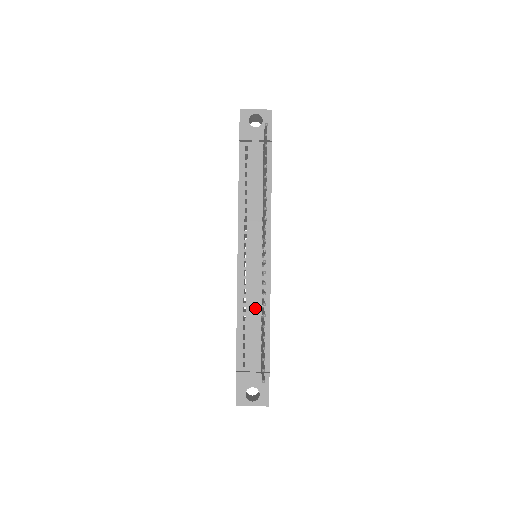
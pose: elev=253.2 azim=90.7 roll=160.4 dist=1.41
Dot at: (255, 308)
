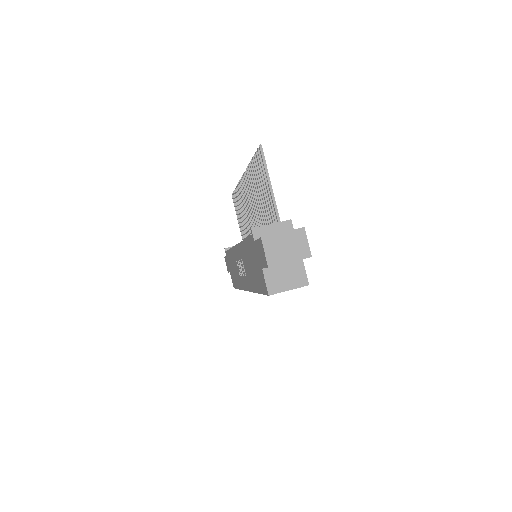
Dot at: occluded
